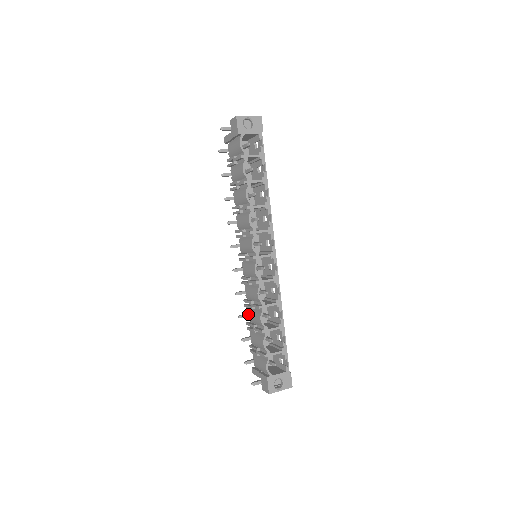
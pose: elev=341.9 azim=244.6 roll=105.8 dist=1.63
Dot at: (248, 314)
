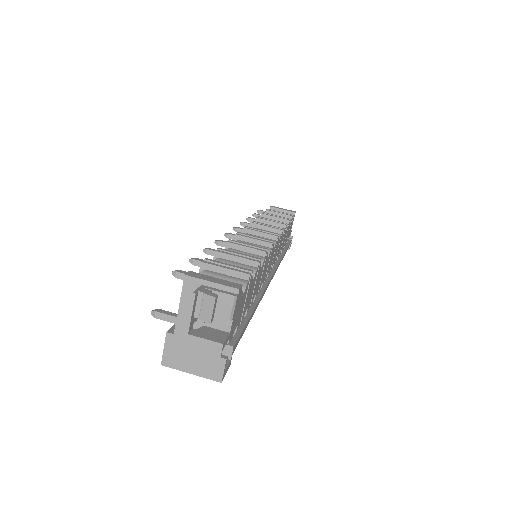
Dot at: occluded
